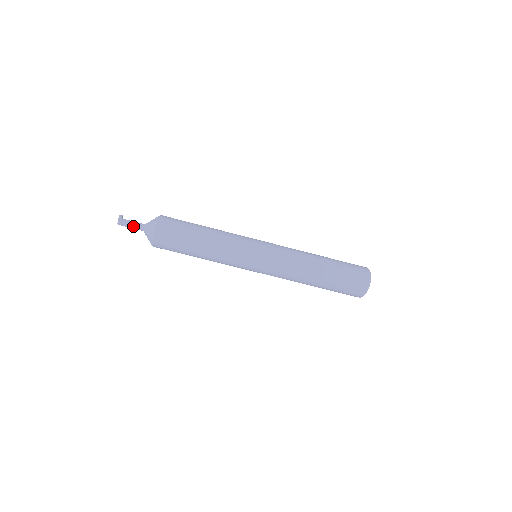
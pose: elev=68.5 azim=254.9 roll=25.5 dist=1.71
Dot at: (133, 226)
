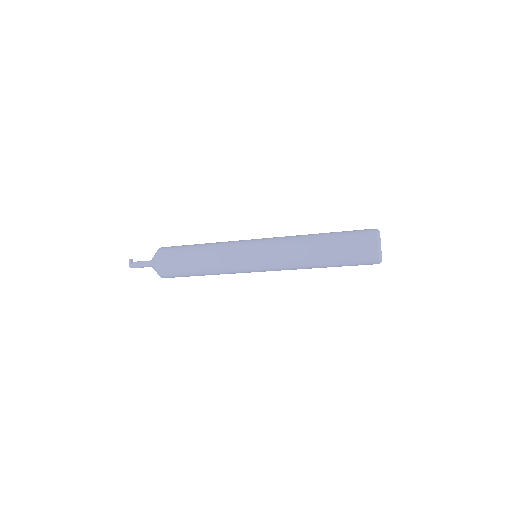
Dot at: (142, 266)
